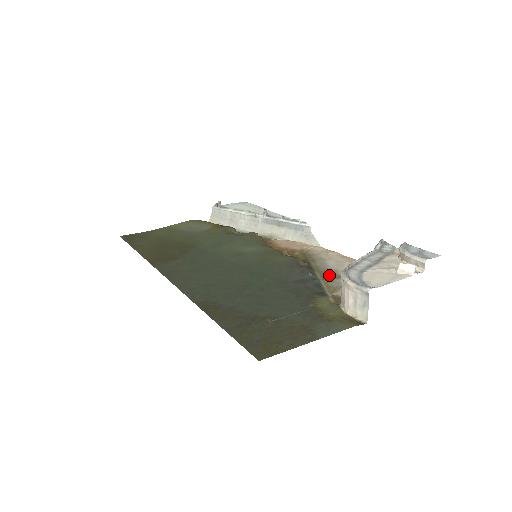
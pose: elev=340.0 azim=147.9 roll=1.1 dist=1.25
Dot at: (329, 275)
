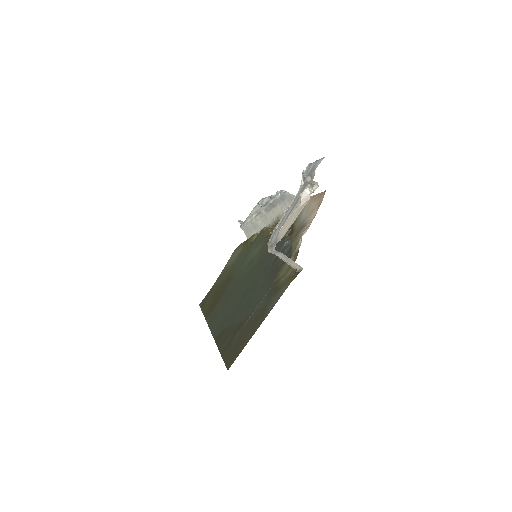
Dot at: (298, 231)
